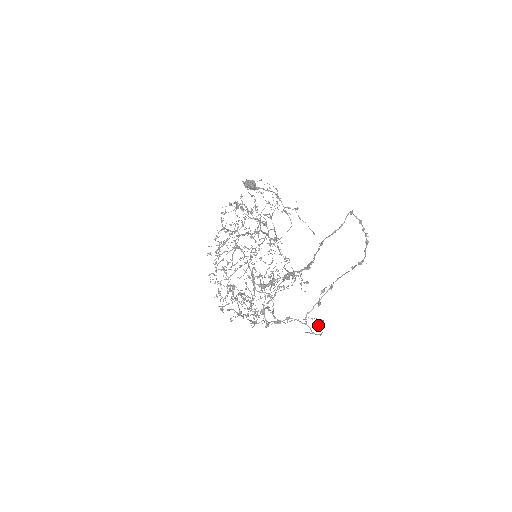
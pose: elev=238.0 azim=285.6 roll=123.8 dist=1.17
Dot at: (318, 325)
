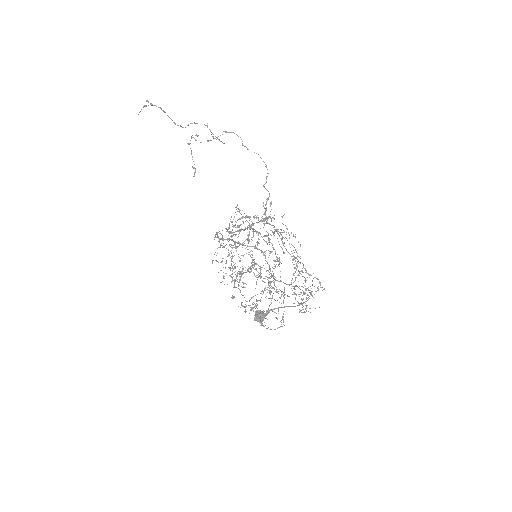
Dot at: (247, 149)
